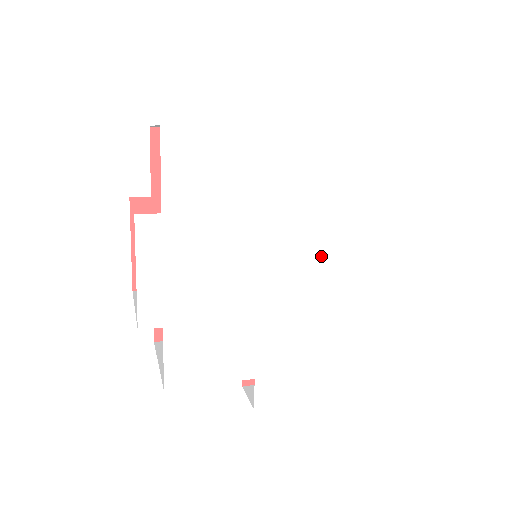
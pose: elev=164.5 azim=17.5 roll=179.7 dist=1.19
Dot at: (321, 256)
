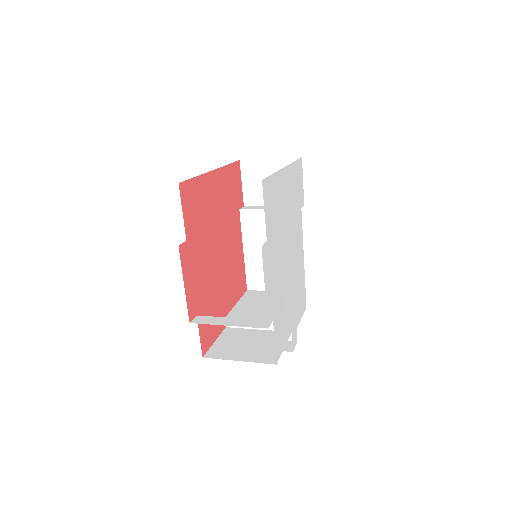
Dot at: (296, 239)
